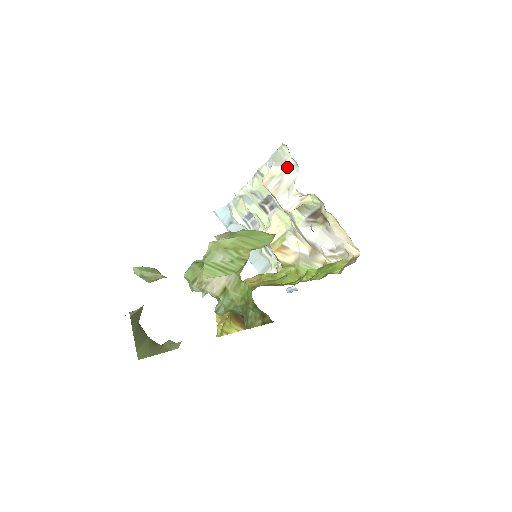
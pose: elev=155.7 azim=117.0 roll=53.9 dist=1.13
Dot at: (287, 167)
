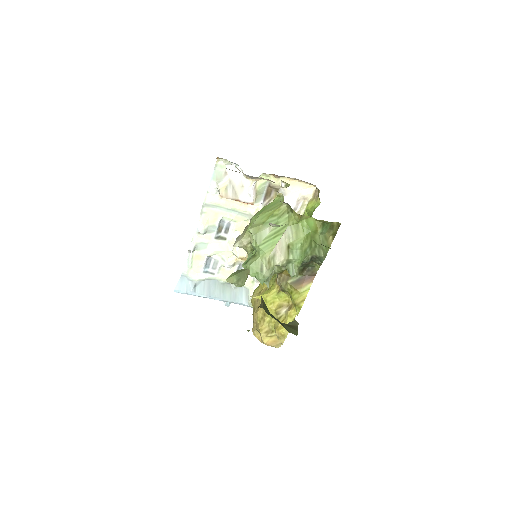
Dot at: (230, 174)
